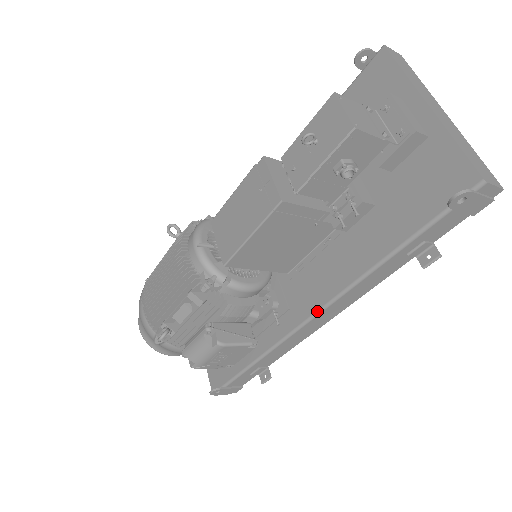
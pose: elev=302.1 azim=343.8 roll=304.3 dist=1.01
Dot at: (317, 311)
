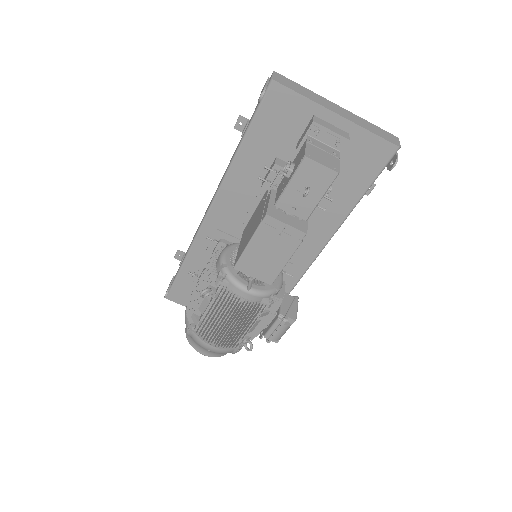
Dot at: (318, 255)
